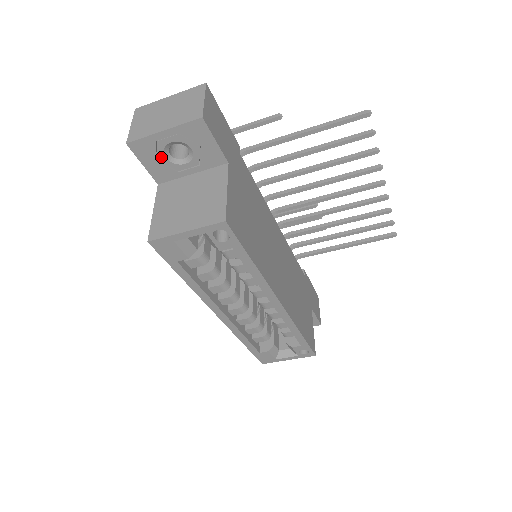
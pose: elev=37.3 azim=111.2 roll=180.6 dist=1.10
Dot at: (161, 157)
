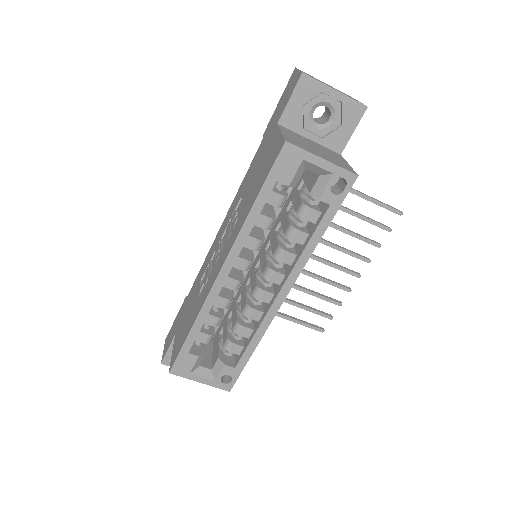
Dot at: (308, 106)
